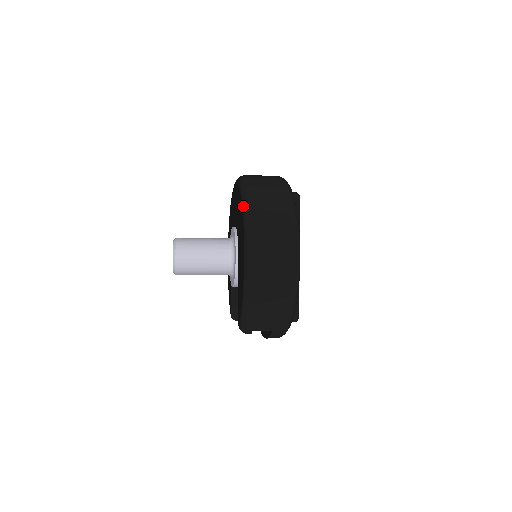
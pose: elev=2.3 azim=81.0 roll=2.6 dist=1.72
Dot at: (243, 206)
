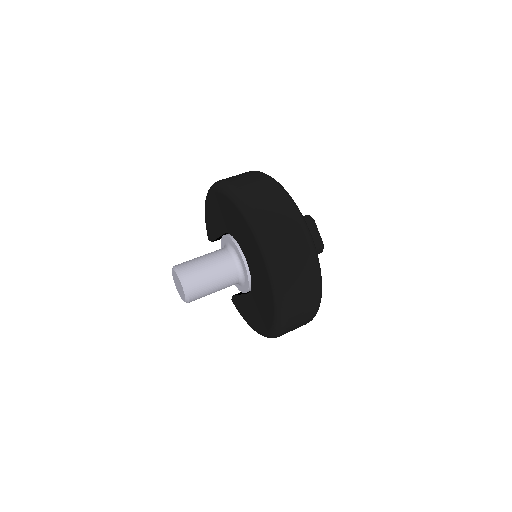
Dot at: (276, 323)
